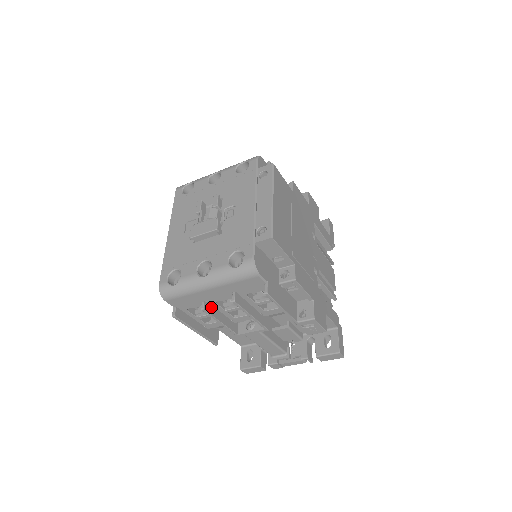
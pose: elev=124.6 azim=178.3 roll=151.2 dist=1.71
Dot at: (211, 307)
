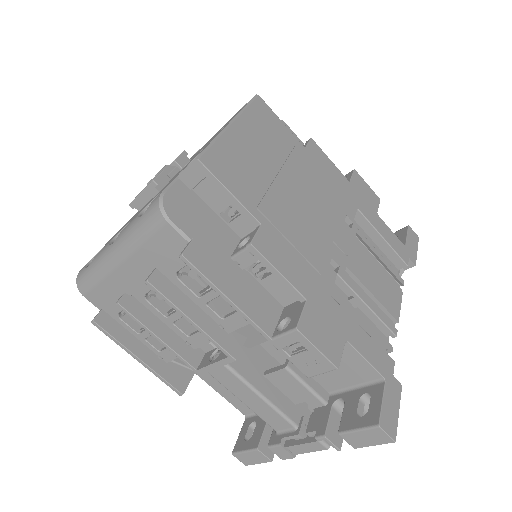
Dot at: (140, 307)
